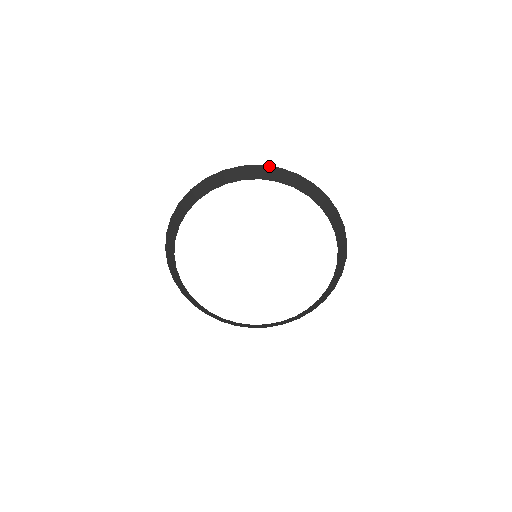
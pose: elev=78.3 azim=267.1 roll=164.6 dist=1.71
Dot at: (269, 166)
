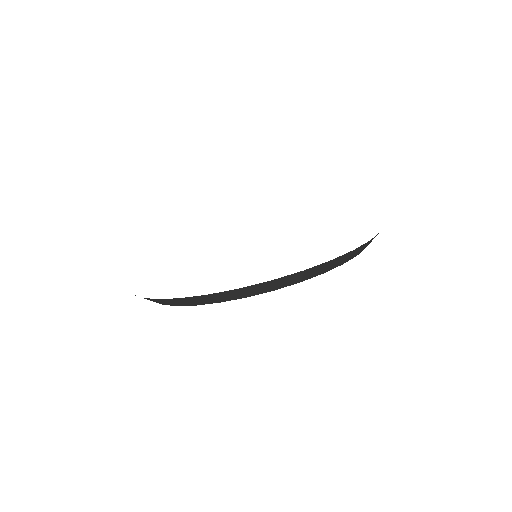
Dot at: (254, 285)
